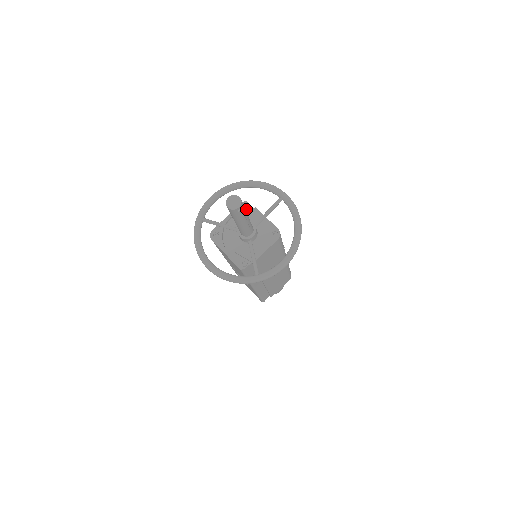
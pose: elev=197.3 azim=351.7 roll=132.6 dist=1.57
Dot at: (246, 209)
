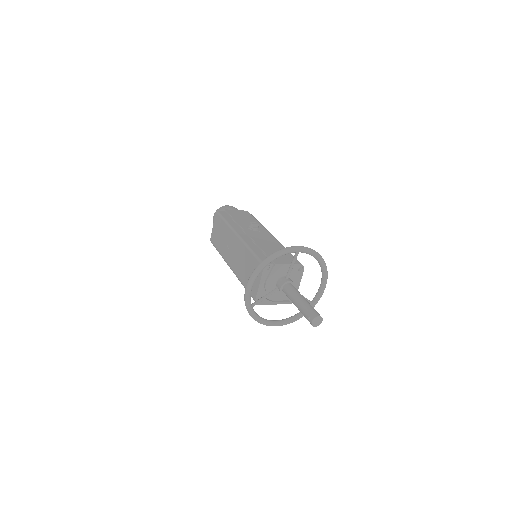
Dot at: (269, 270)
